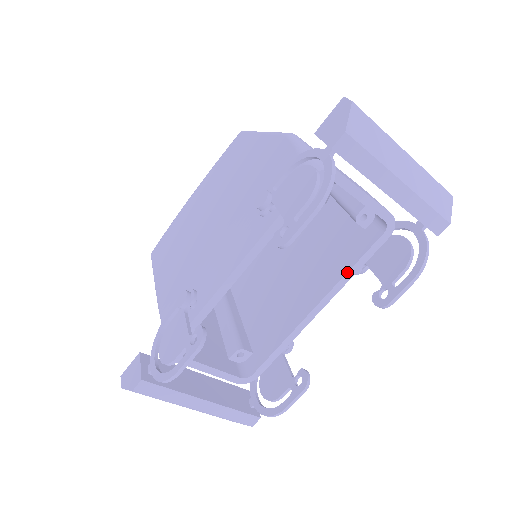
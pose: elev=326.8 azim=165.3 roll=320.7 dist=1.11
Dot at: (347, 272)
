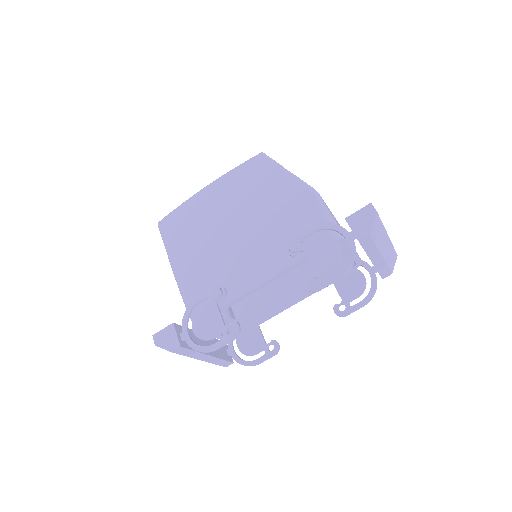
Dot at: occluded
